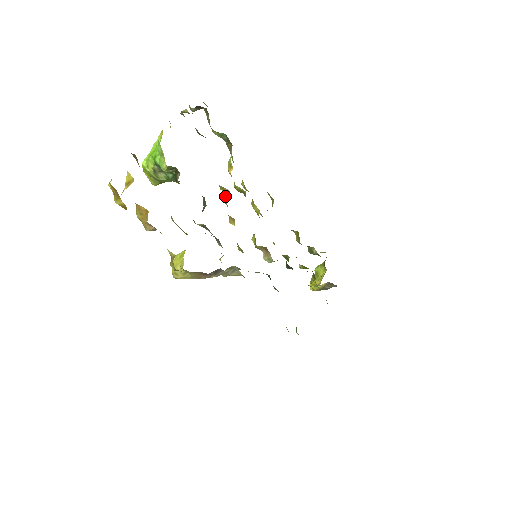
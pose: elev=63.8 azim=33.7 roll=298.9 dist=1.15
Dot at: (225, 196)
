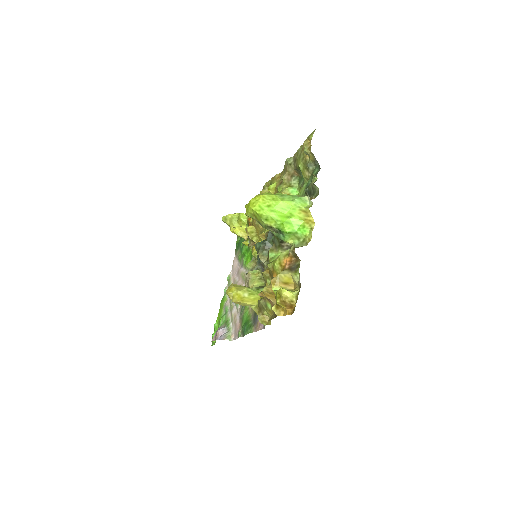
Dot at: occluded
